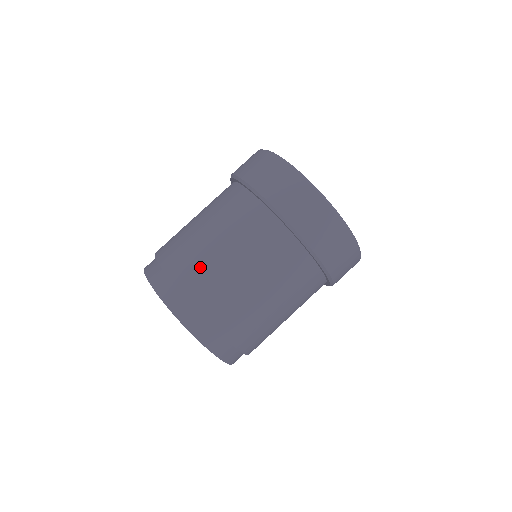
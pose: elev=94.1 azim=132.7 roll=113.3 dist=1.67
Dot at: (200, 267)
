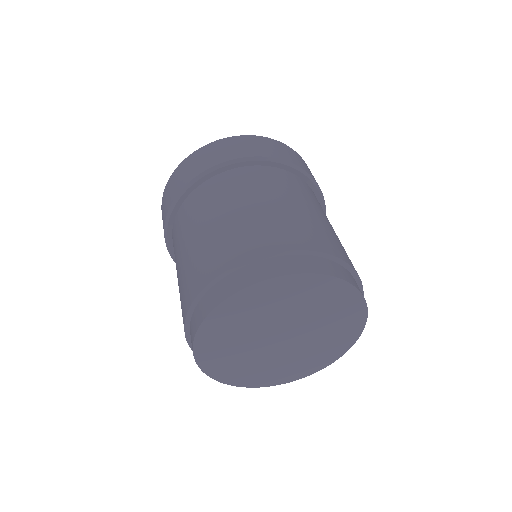
Dot at: (330, 235)
